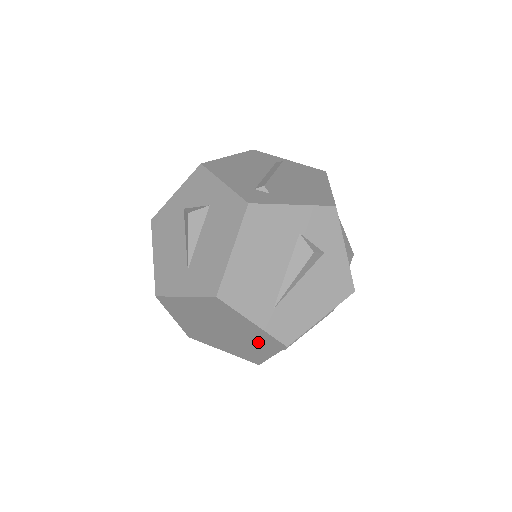
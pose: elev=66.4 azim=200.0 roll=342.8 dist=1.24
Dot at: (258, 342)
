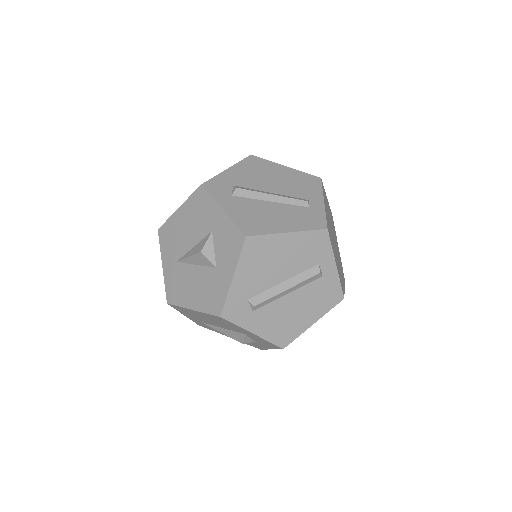
Dot at: occluded
